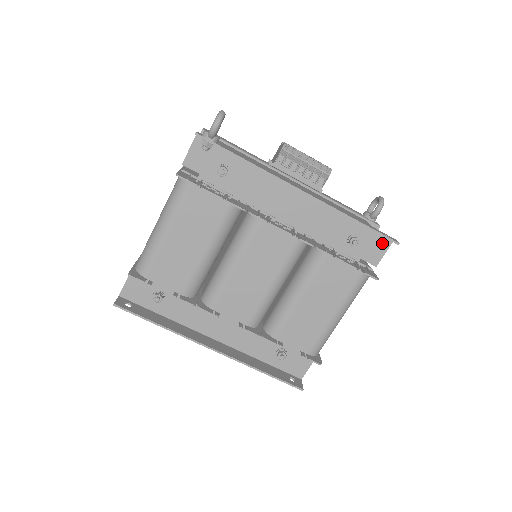
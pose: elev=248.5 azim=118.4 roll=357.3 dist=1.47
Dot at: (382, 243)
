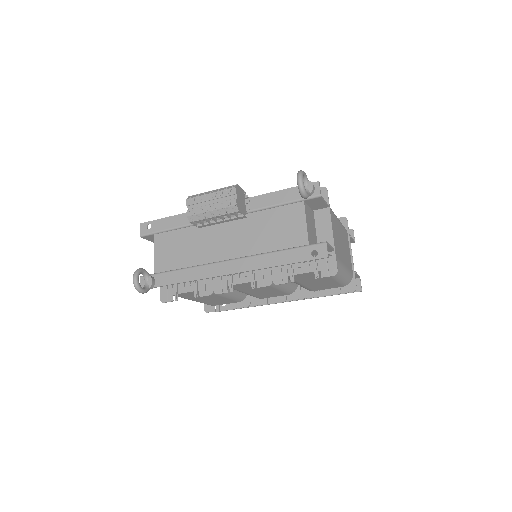
Dot at: occluded
